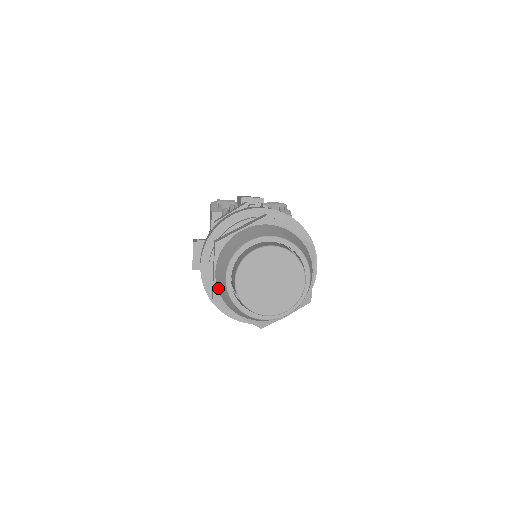
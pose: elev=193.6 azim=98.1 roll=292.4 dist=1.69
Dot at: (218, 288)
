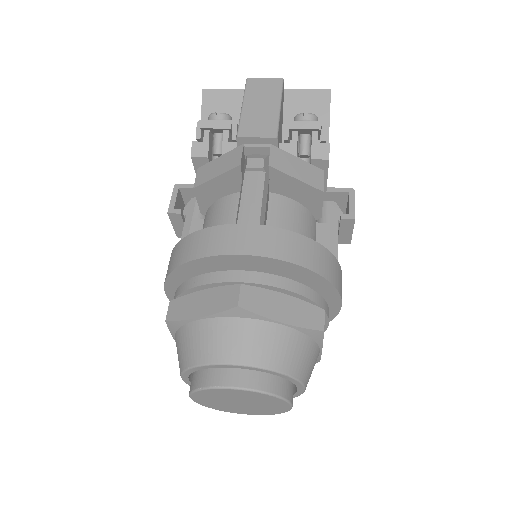
Dot at: occluded
